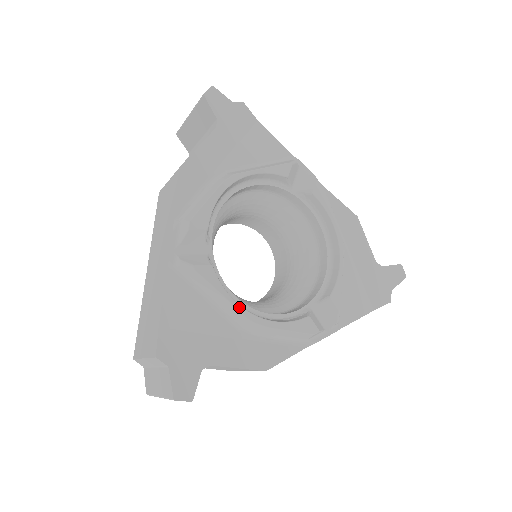
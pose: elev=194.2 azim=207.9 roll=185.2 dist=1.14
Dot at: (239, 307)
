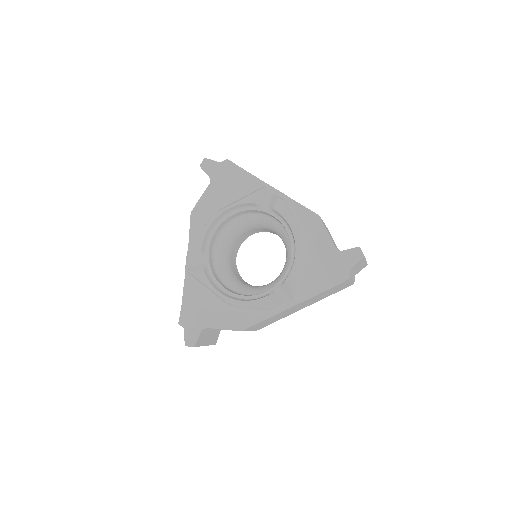
Dot at: (219, 294)
